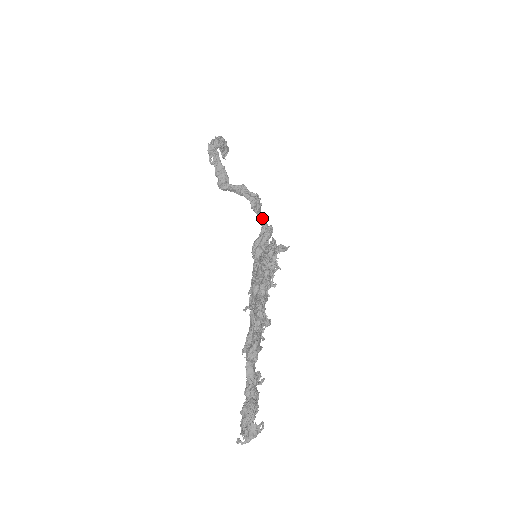
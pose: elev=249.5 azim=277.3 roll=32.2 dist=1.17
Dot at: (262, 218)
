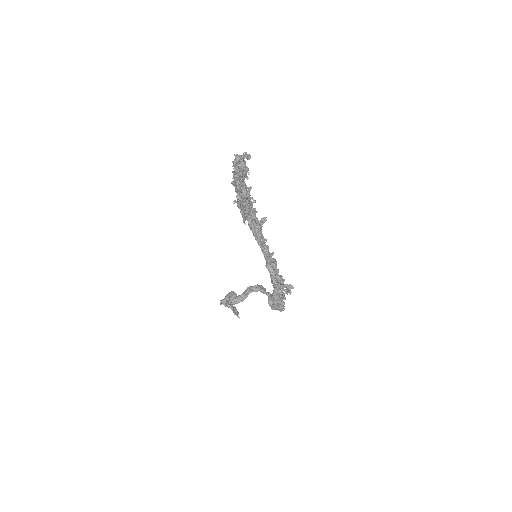
Dot at: (269, 294)
